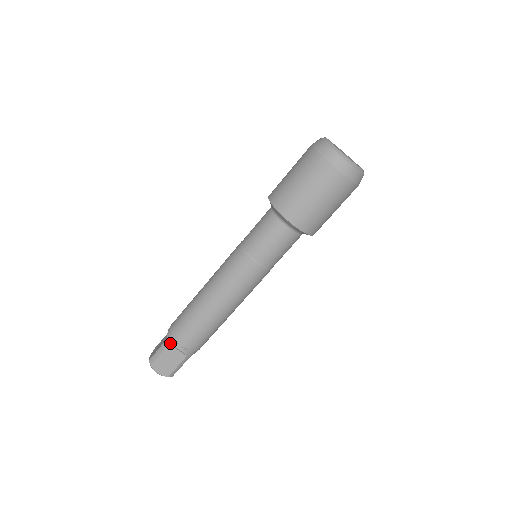
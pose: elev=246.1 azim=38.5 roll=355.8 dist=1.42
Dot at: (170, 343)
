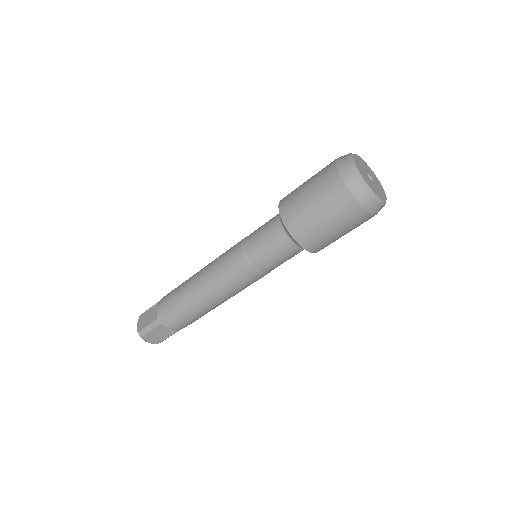
Dot at: (161, 323)
